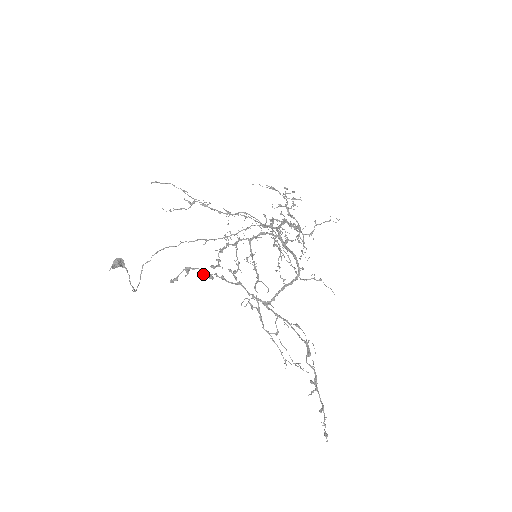
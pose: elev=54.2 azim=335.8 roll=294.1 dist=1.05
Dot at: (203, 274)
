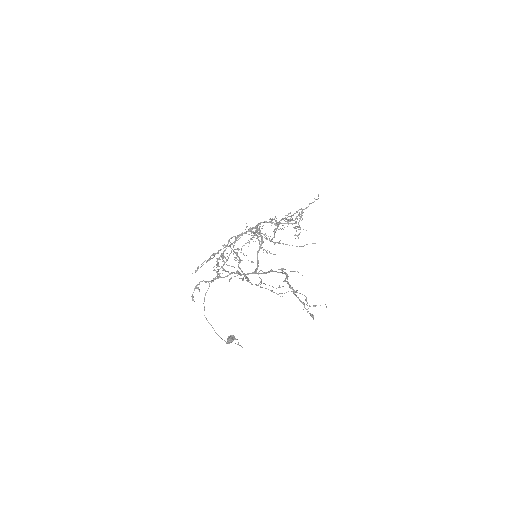
Dot at: occluded
